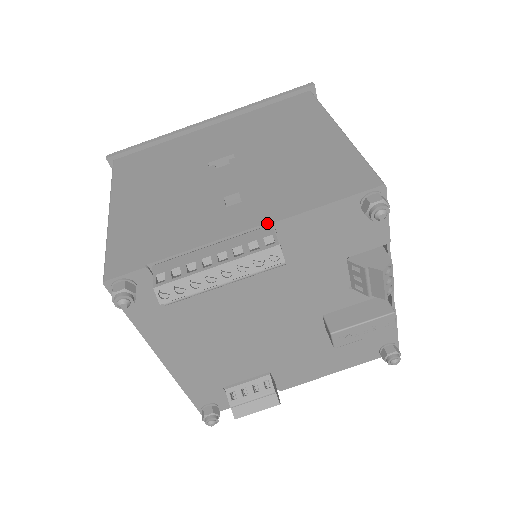
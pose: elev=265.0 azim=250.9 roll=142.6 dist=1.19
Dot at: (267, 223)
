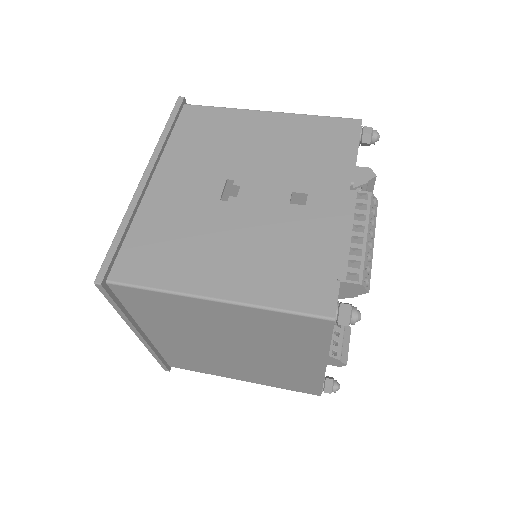
Dot at: (350, 188)
